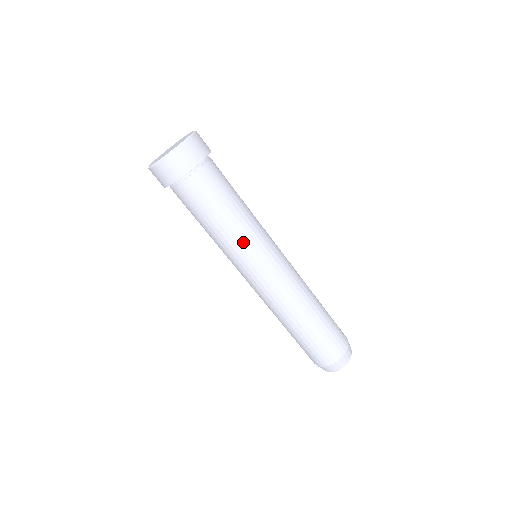
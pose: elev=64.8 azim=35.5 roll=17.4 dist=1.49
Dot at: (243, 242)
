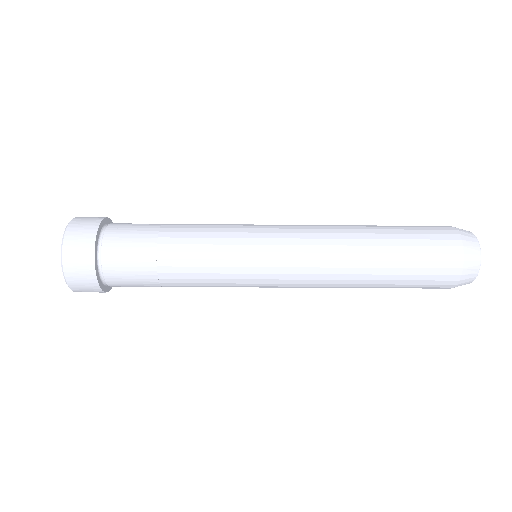
Dot at: occluded
